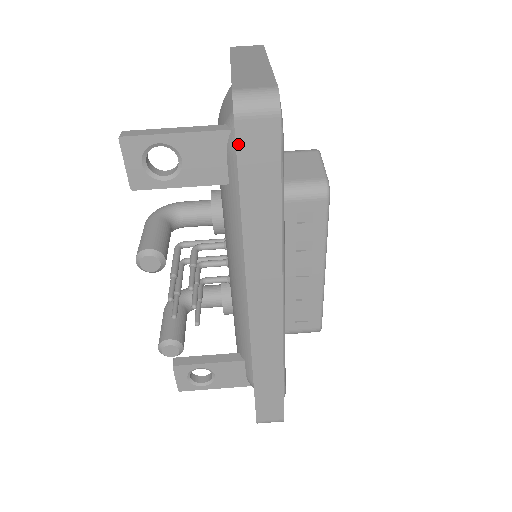
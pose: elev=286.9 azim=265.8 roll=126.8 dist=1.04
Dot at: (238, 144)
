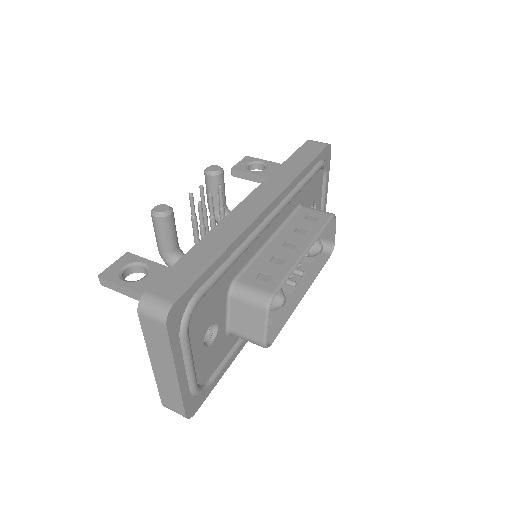
Dot at: (303, 146)
